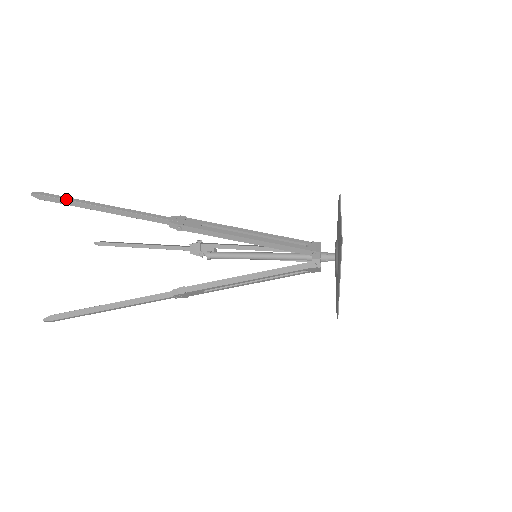
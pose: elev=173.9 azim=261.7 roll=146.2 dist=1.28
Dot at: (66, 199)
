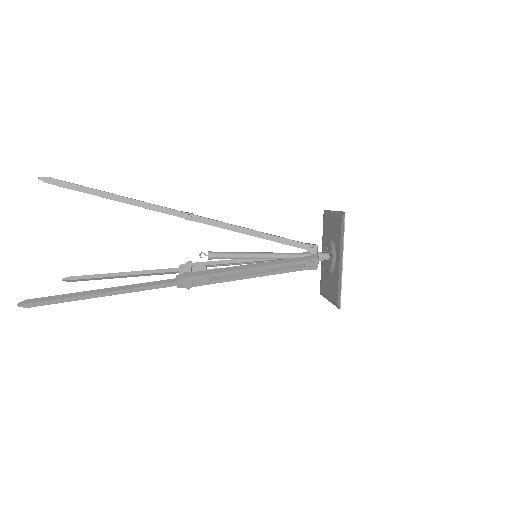
Dot at: (77, 184)
